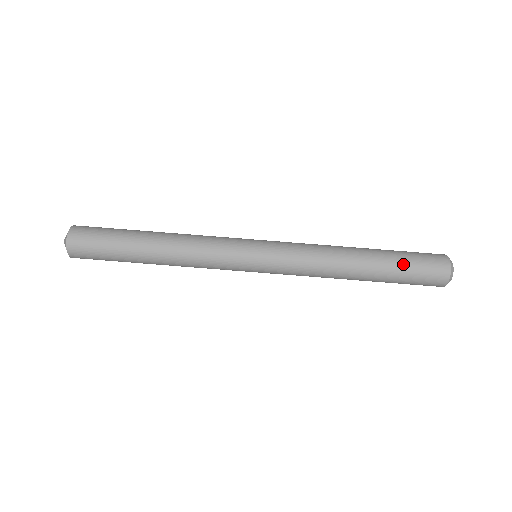
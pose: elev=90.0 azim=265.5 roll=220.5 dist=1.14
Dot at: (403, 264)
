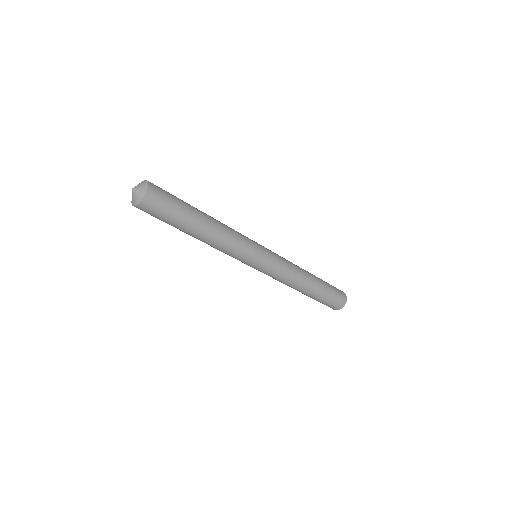
Dot at: (329, 291)
